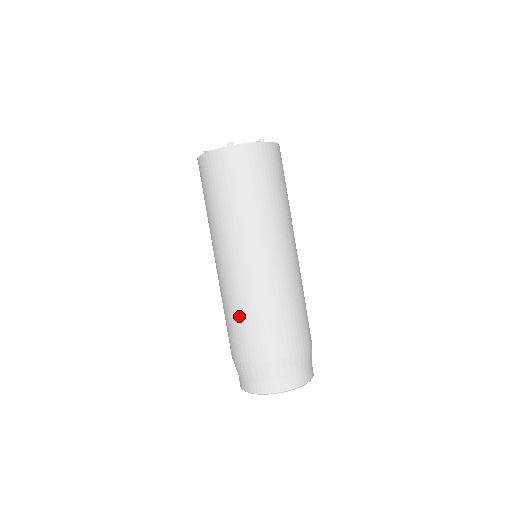
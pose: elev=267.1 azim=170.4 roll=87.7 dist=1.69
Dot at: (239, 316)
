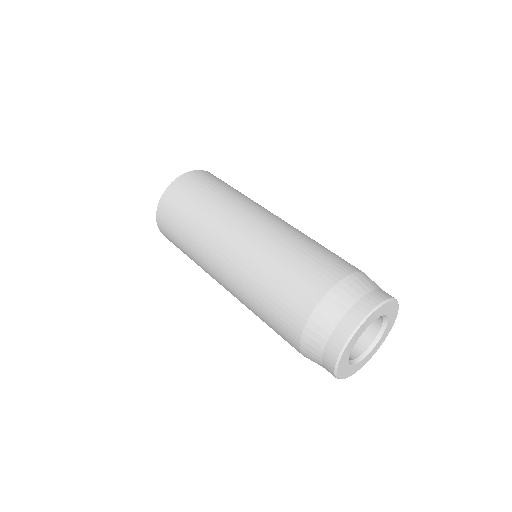
Dot at: (297, 250)
